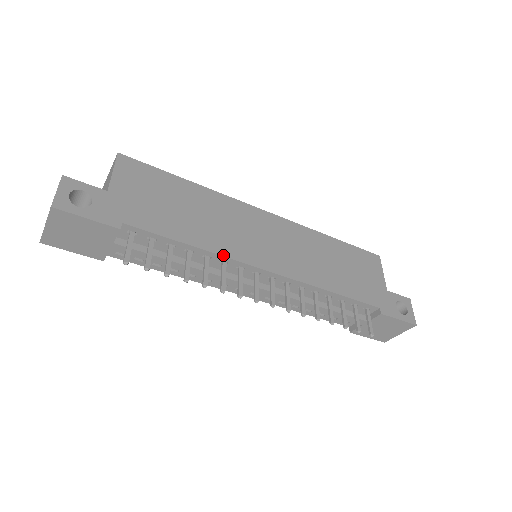
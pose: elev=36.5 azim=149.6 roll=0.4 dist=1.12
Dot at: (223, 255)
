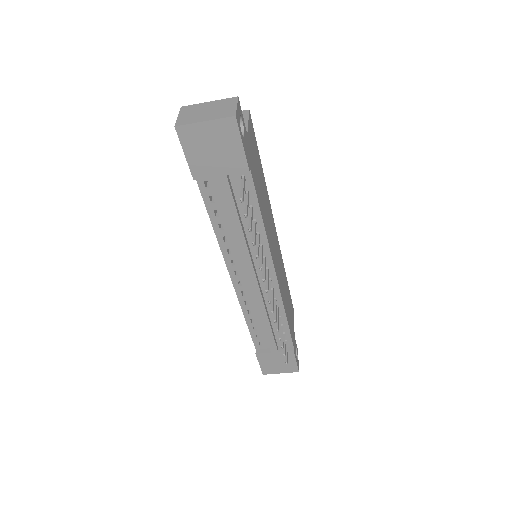
Dot at: (268, 242)
